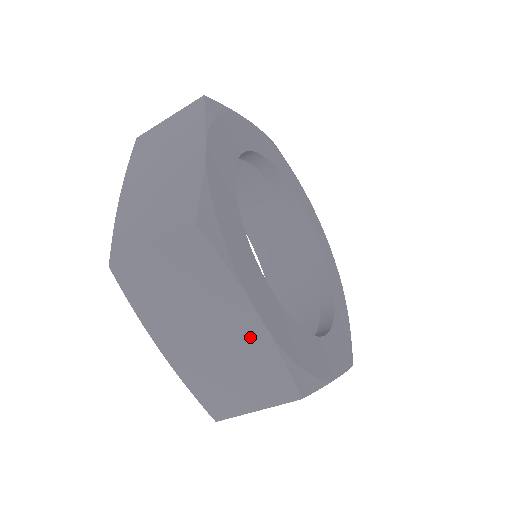
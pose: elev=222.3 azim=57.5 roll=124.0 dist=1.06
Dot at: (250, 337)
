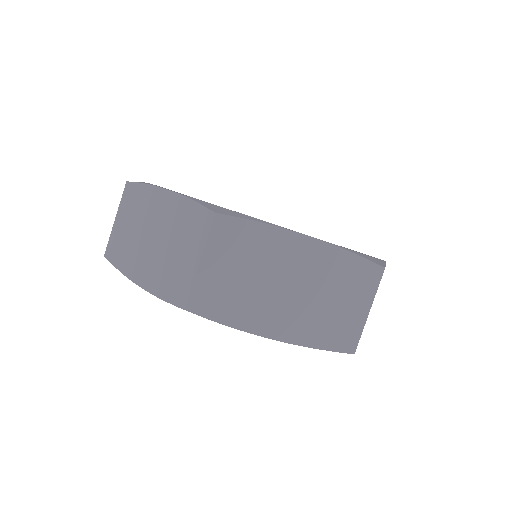
Dot at: (316, 258)
